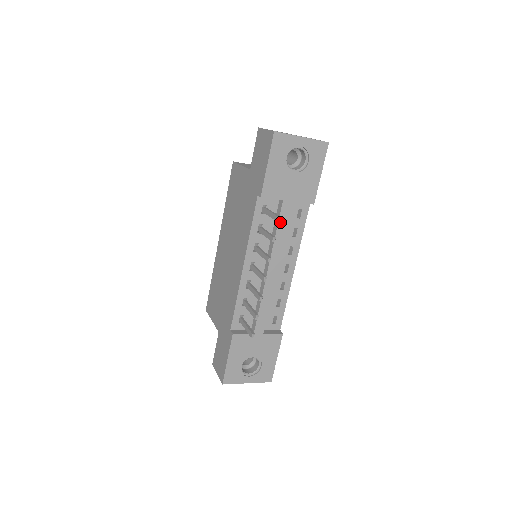
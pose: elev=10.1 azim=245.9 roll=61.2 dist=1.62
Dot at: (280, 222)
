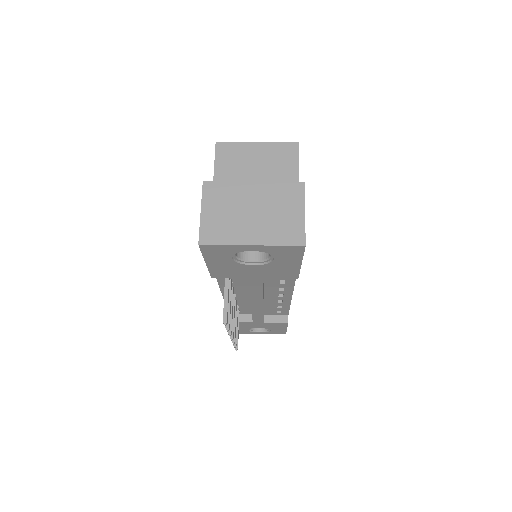
Dot at: (251, 287)
